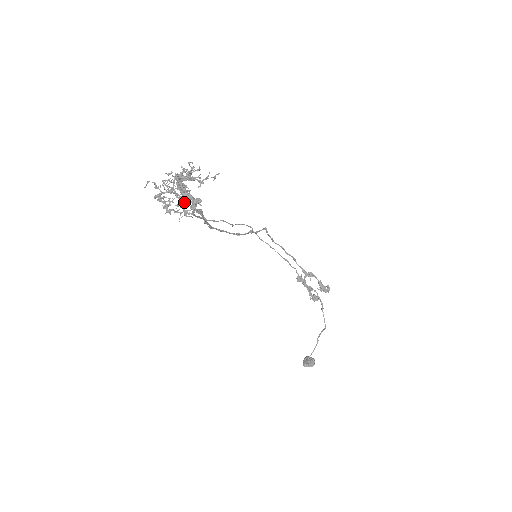
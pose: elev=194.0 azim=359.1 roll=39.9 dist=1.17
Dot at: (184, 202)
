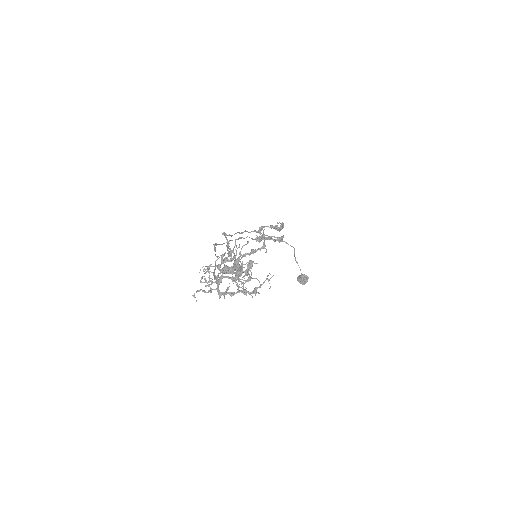
Dot at: (246, 275)
